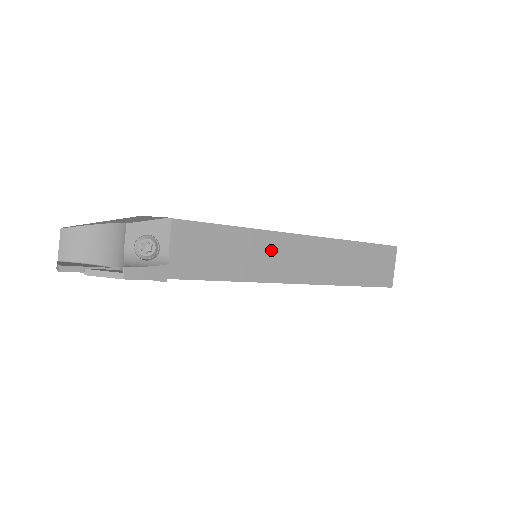
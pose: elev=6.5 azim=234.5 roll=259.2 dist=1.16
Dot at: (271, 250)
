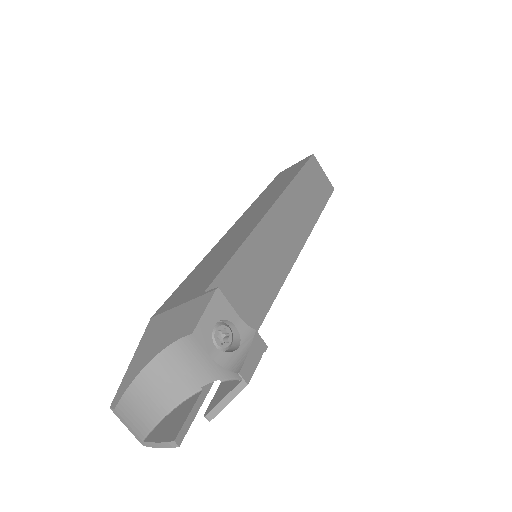
Dot at: (272, 239)
